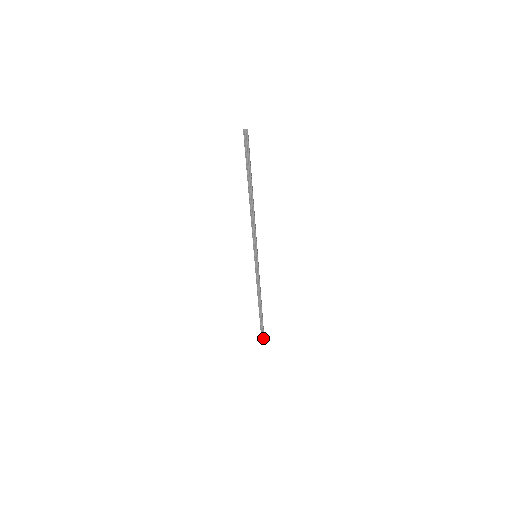
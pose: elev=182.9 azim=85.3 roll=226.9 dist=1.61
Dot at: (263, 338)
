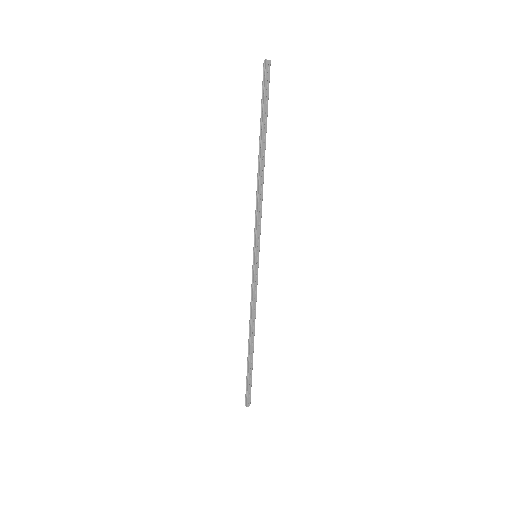
Dot at: (246, 405)
